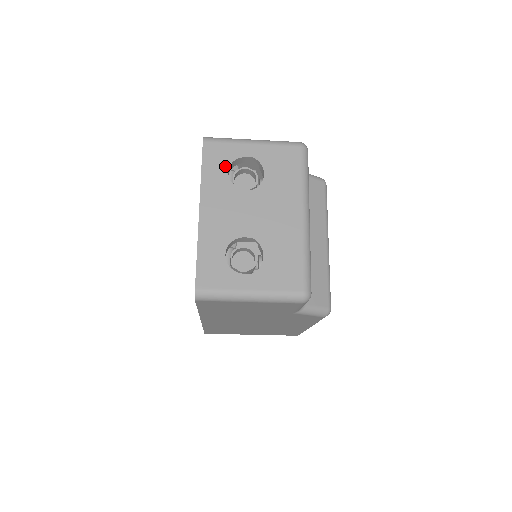
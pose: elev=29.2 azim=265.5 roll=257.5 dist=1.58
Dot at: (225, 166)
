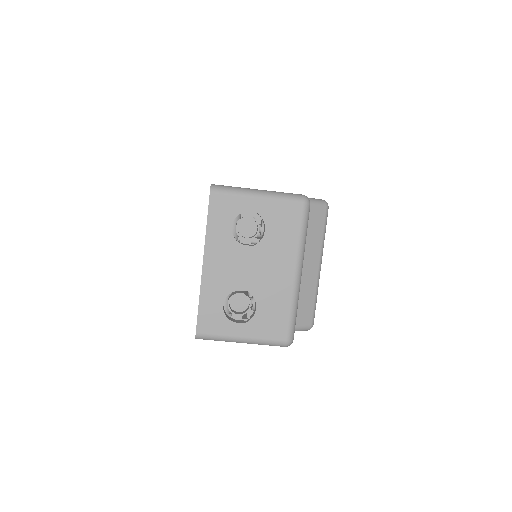
Dot at: (229, 220)
